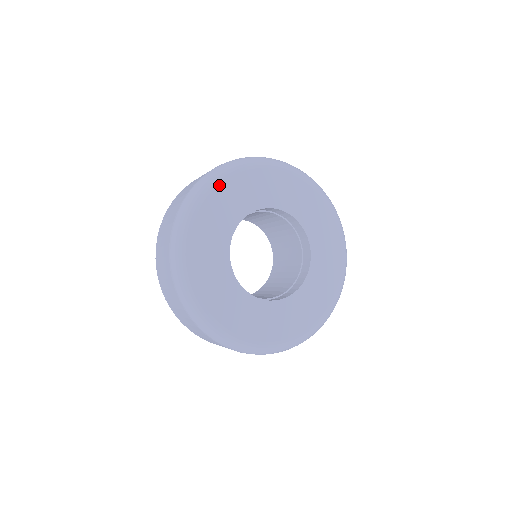
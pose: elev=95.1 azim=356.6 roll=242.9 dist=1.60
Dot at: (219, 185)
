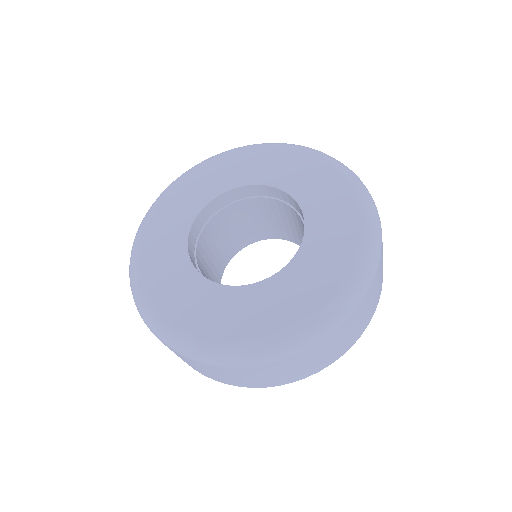
Dot at: (152, 217)
